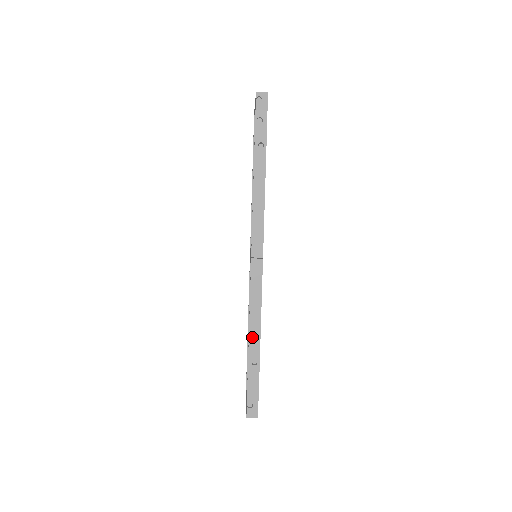
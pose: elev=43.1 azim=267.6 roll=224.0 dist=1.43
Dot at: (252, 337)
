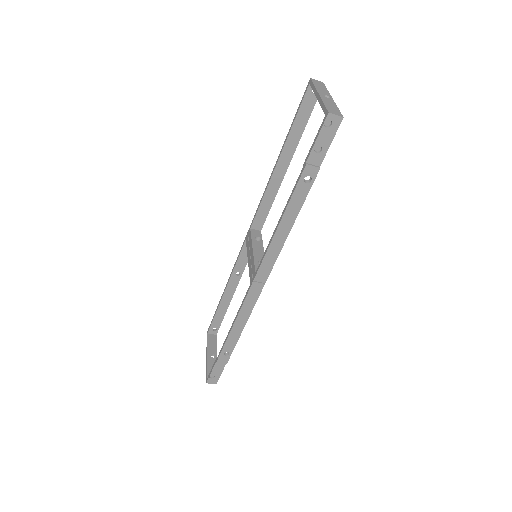
Dot at: (231, 338)
